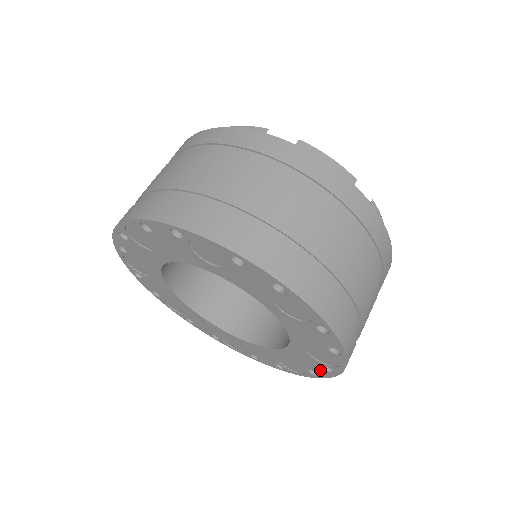
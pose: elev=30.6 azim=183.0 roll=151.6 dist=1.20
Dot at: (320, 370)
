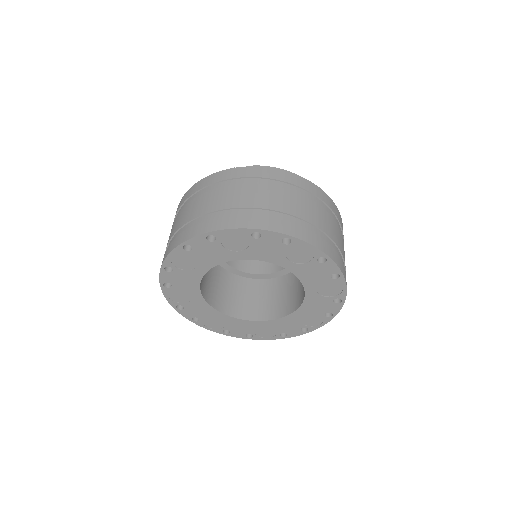
Dot at: (326, 268)
